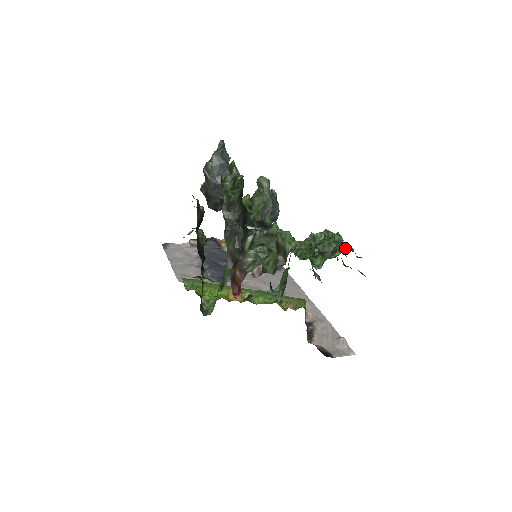
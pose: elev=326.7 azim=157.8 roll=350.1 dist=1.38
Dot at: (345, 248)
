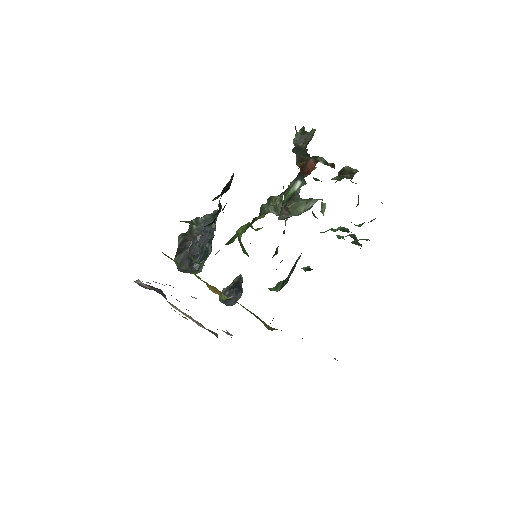
Dot at: occluded
